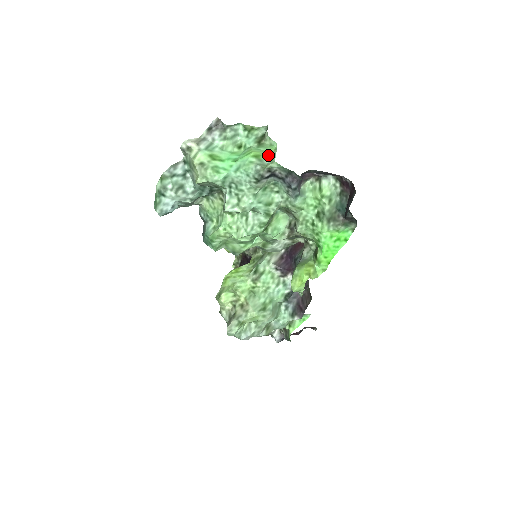
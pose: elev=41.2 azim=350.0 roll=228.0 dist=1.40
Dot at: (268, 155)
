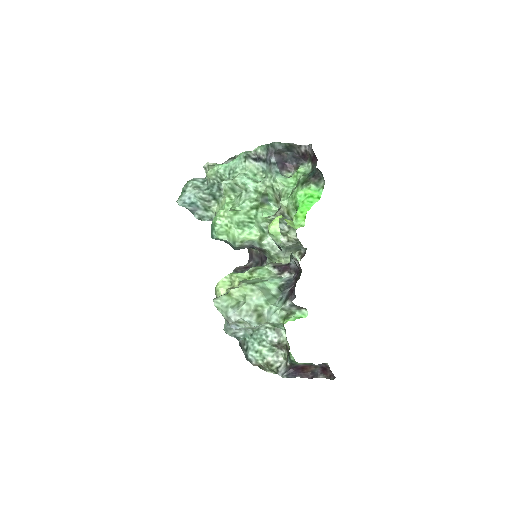
Dot at: occluded
